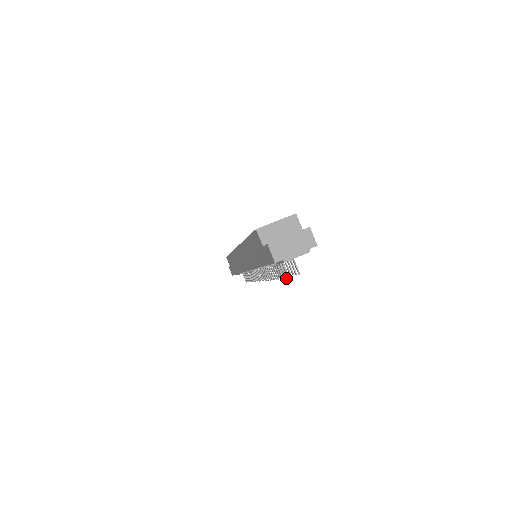
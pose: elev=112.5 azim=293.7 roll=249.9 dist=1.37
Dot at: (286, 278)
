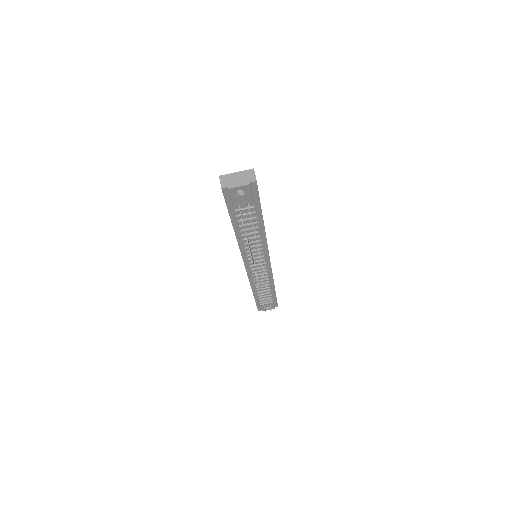
Dot at: (243, 224)
